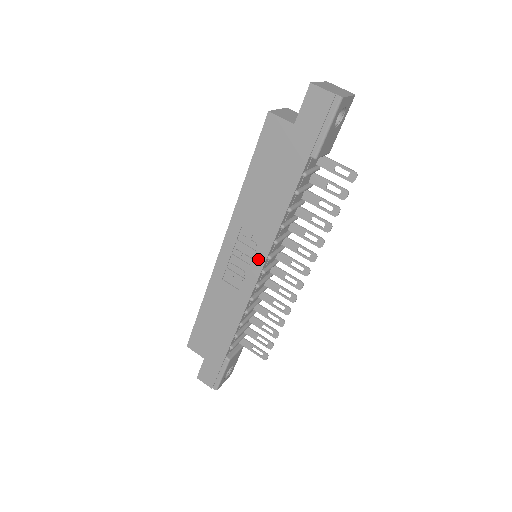
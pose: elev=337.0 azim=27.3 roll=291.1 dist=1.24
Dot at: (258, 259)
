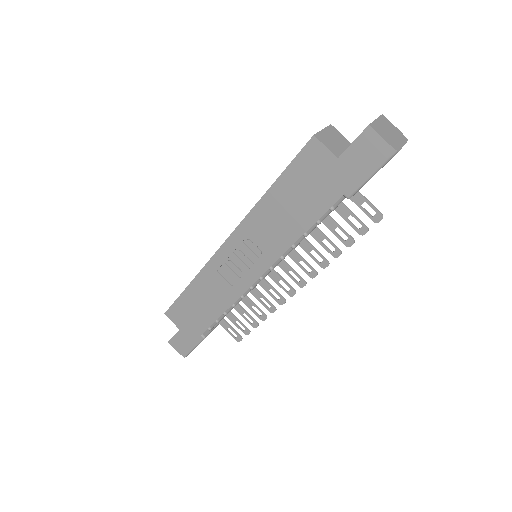
Dot at: (259, 266)
